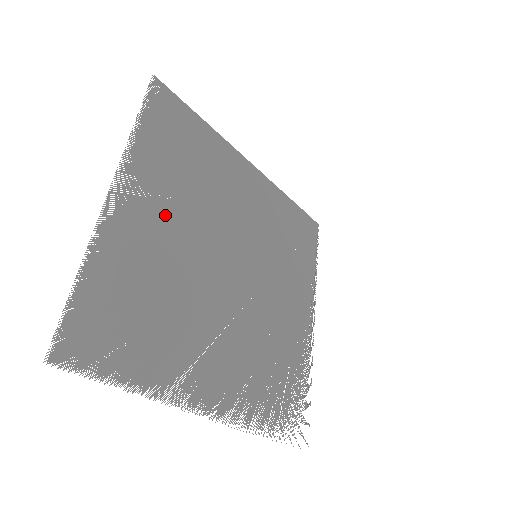
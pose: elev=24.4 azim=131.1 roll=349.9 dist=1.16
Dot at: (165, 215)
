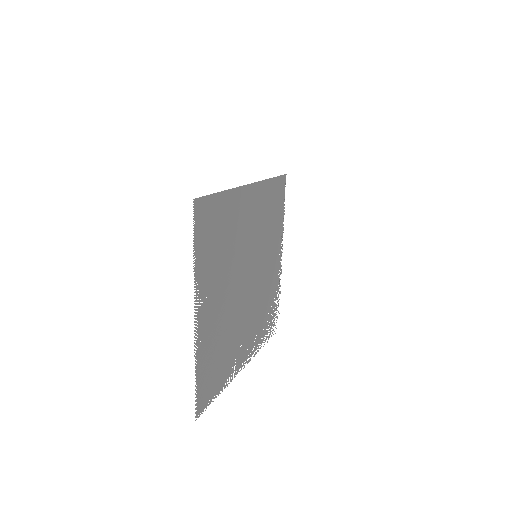
Dot at: (217, 297)
